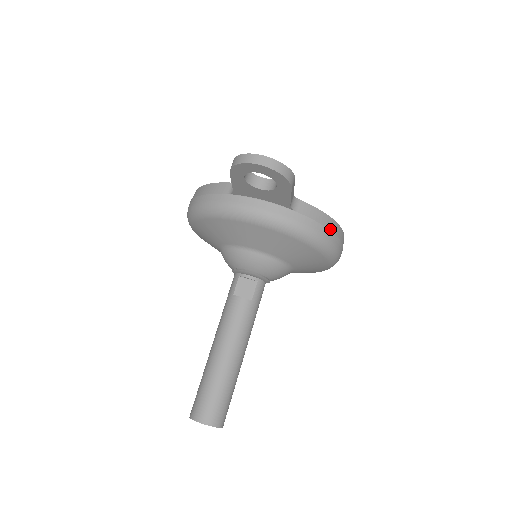
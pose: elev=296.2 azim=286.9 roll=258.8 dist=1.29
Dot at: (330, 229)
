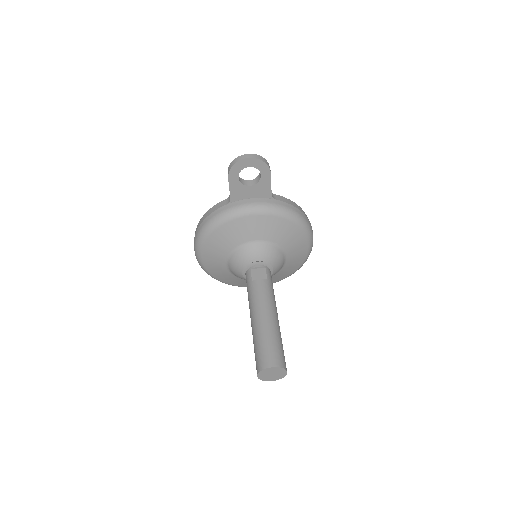
Dot at: (301, 211)
